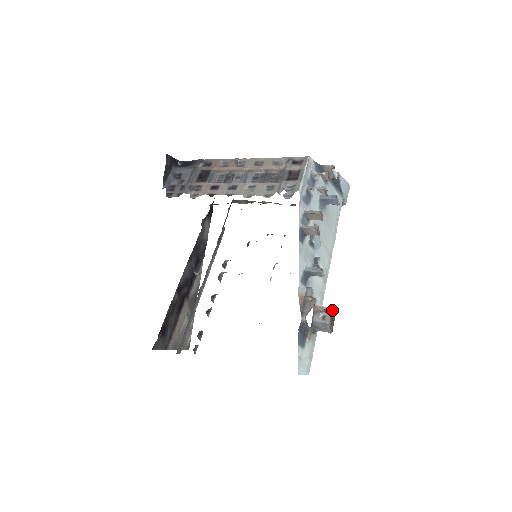
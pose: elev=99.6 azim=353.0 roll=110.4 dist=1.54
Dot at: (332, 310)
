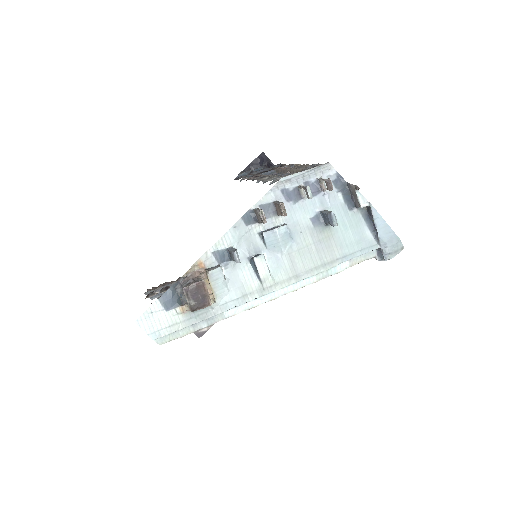
Dot at: (202, 284)
